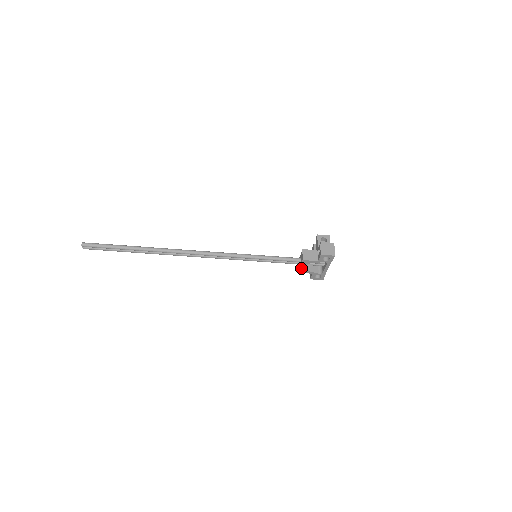
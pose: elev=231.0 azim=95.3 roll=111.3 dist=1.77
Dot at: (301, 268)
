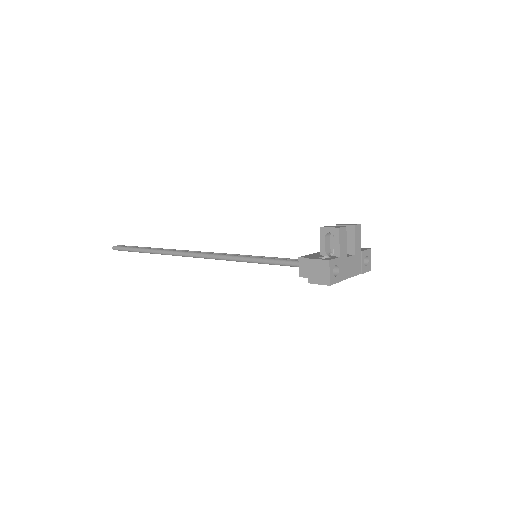
Dot at: occluded
